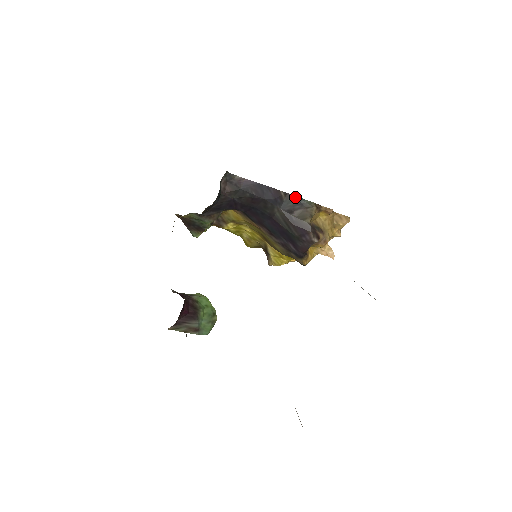
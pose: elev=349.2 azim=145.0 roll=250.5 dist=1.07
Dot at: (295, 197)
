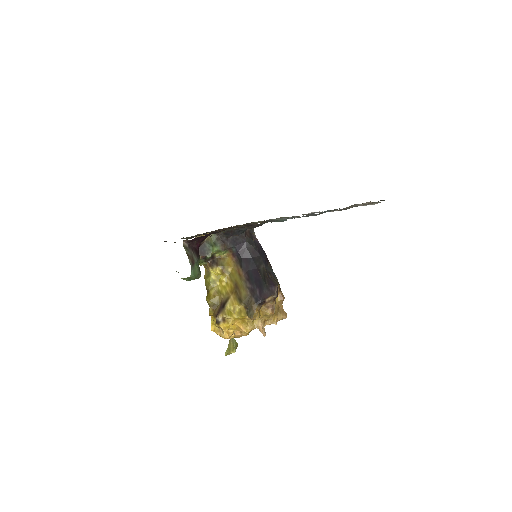
Dot at: occluded
